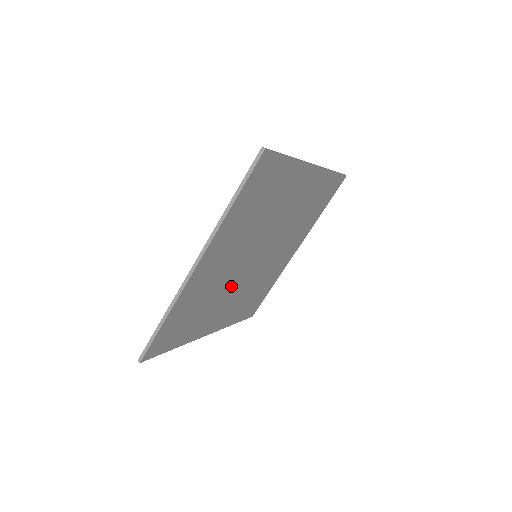
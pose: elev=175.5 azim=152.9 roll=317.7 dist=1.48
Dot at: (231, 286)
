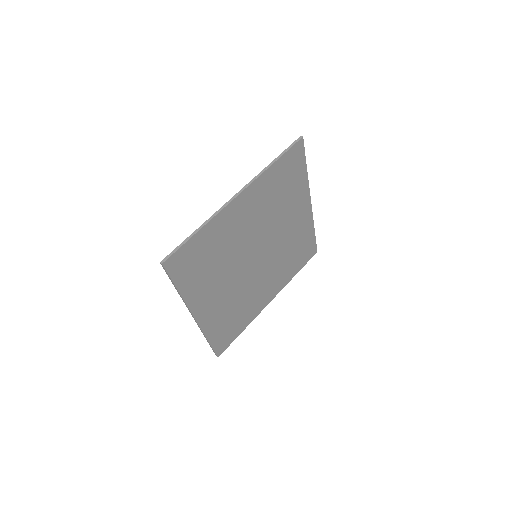
Dot at: (253, 282)
